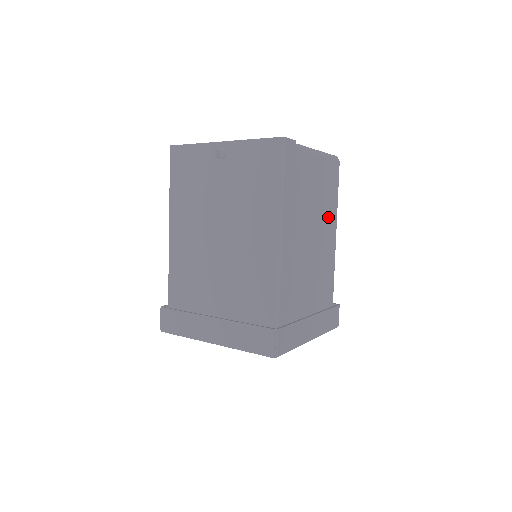
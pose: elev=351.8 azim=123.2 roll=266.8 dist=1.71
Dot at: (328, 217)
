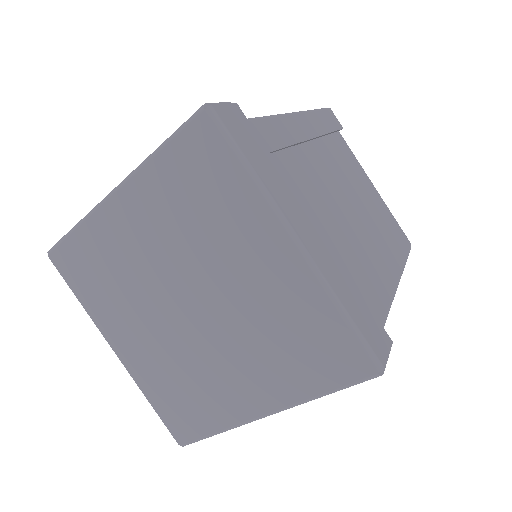
Dot at: (383, 243)
